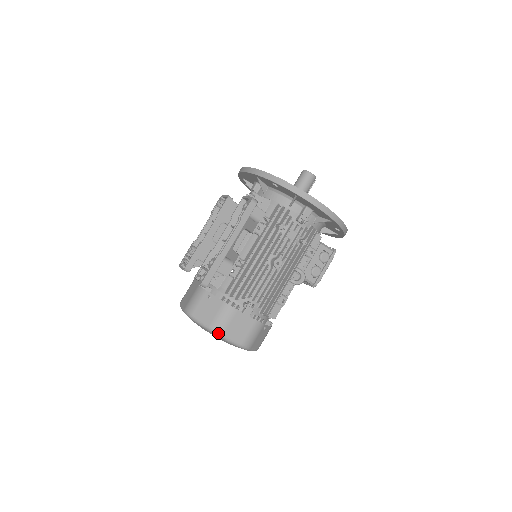
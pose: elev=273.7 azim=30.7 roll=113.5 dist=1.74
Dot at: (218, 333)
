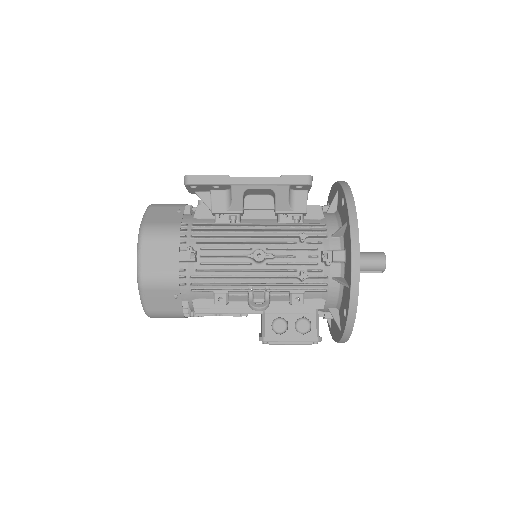
Dot at: (141, 235)
